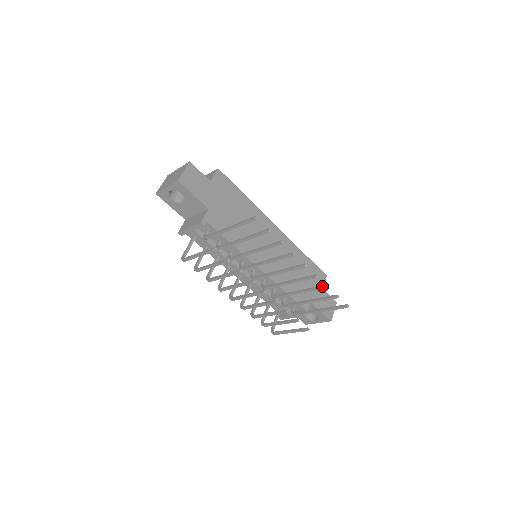
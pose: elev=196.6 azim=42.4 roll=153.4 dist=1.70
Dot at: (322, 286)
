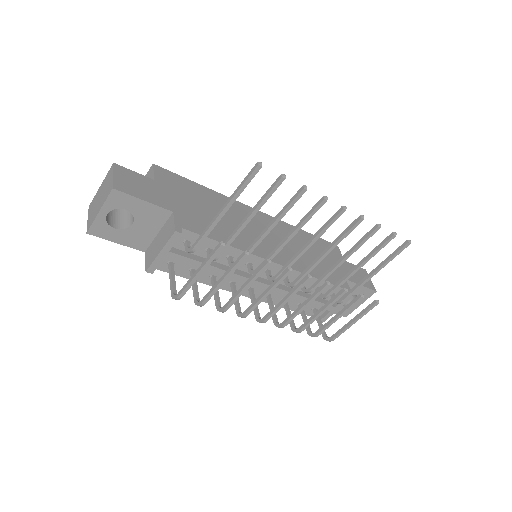
Dot at: (371, 230)
